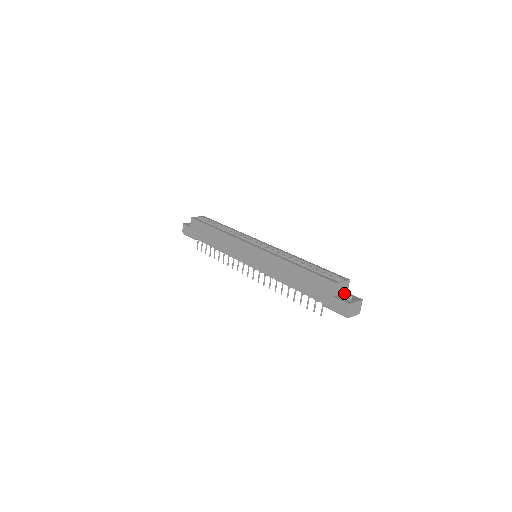
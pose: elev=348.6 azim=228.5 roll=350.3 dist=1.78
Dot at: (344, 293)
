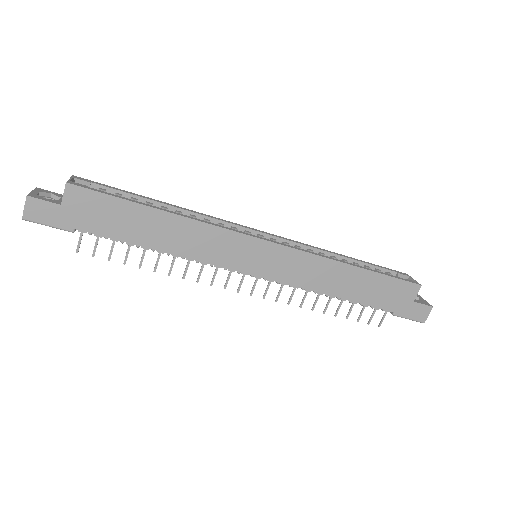
Dot at: occluded
